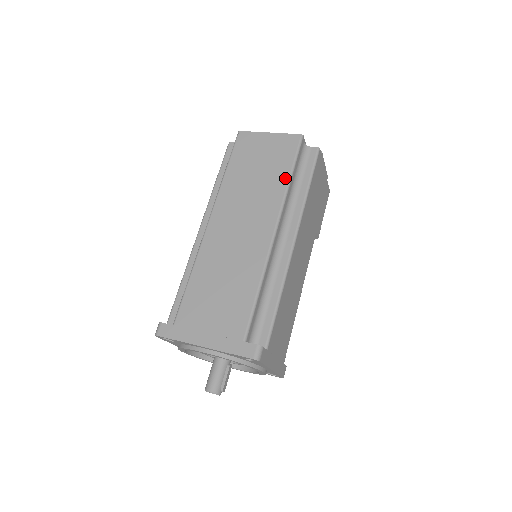
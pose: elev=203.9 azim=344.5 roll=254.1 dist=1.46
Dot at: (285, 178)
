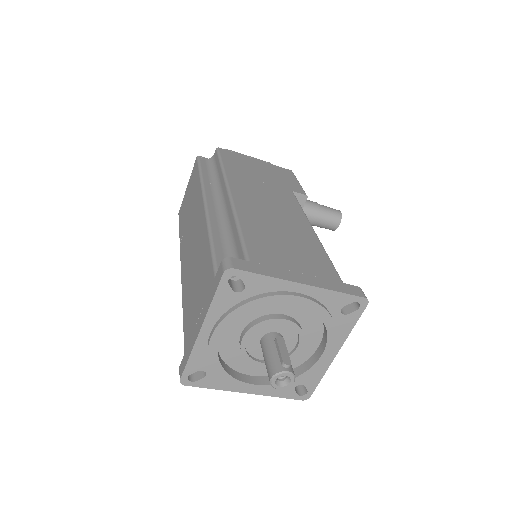
Dot at: (198, 180)
